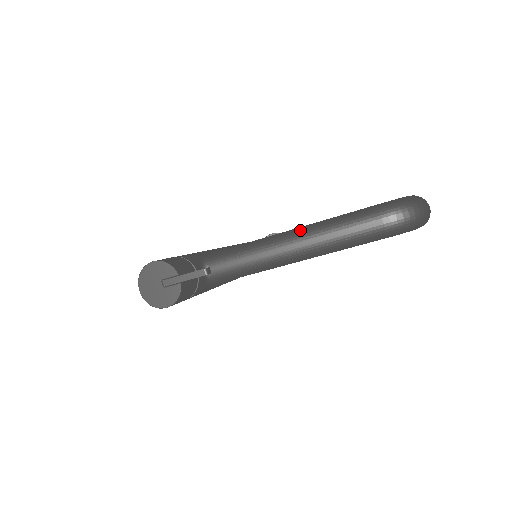
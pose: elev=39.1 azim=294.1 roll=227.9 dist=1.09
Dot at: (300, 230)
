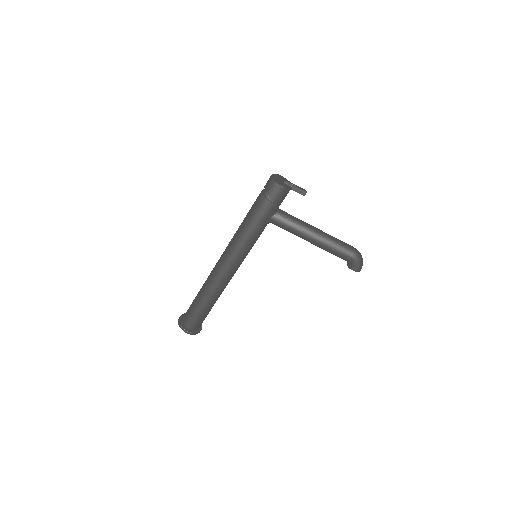
Dot at: occluded
